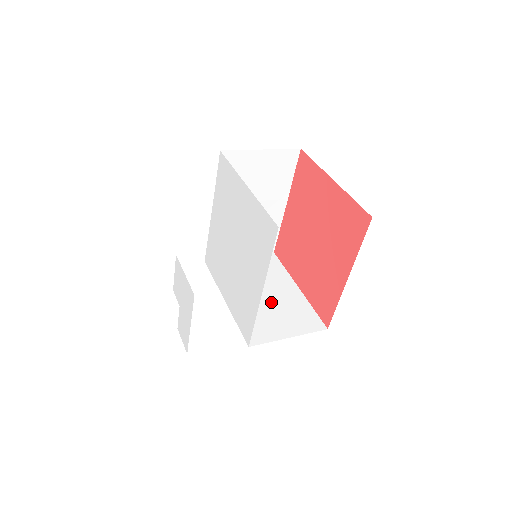
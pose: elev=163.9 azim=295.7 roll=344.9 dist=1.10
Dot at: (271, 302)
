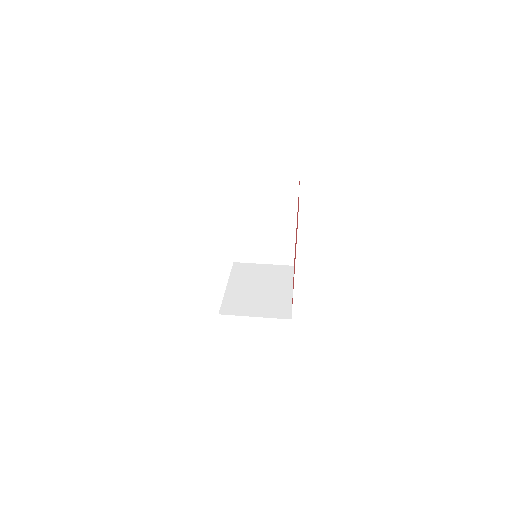
Dot at: (261, 294)
